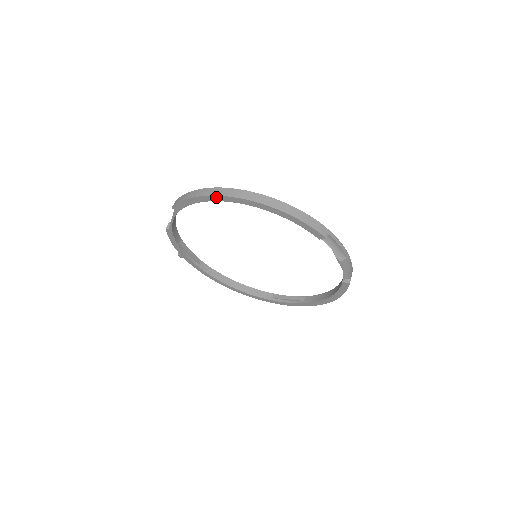
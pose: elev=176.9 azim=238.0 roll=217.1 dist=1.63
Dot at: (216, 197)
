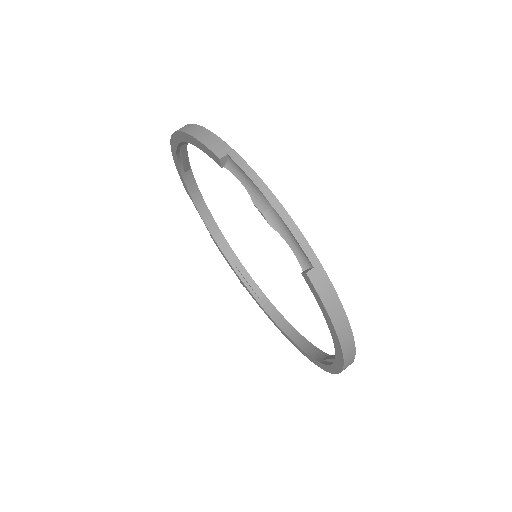
Dot at: (173, 149)
